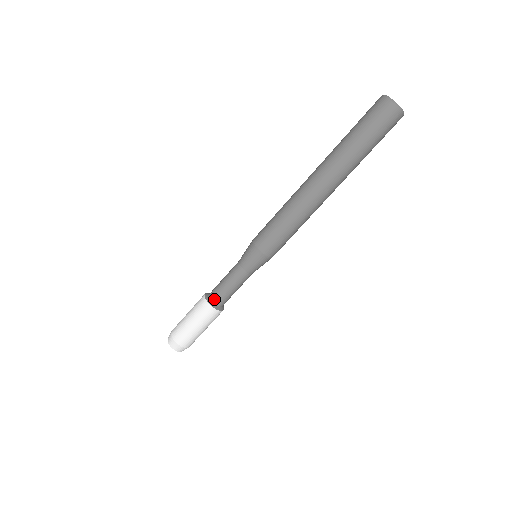
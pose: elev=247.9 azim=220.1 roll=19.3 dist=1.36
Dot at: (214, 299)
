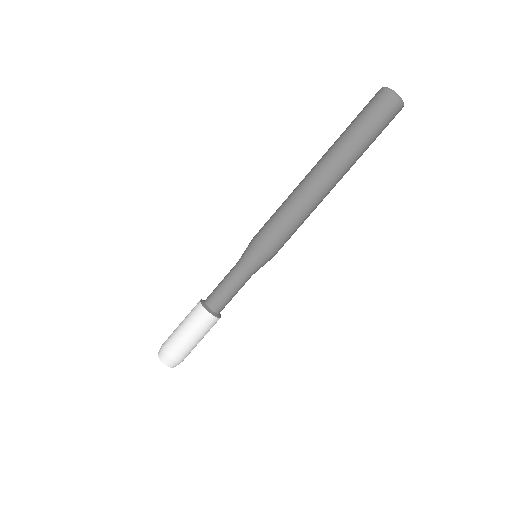
Dot at: (212, 305)
